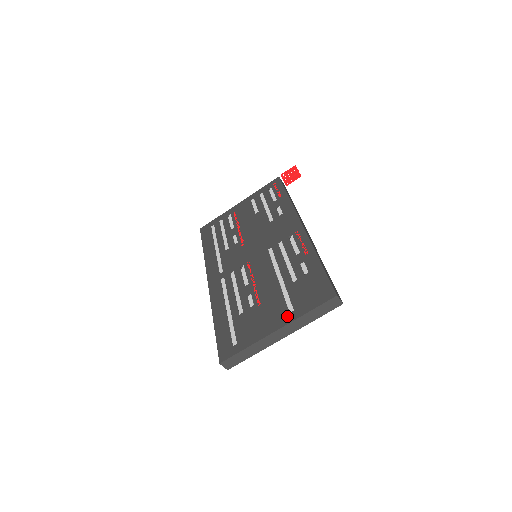
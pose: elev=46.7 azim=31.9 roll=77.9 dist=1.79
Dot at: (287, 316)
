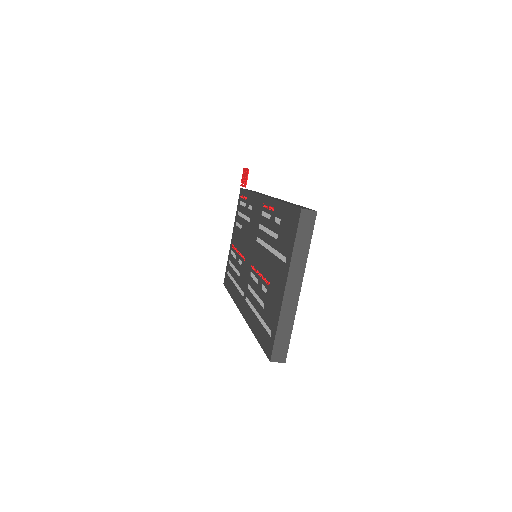
Dot at: (285, 268)
